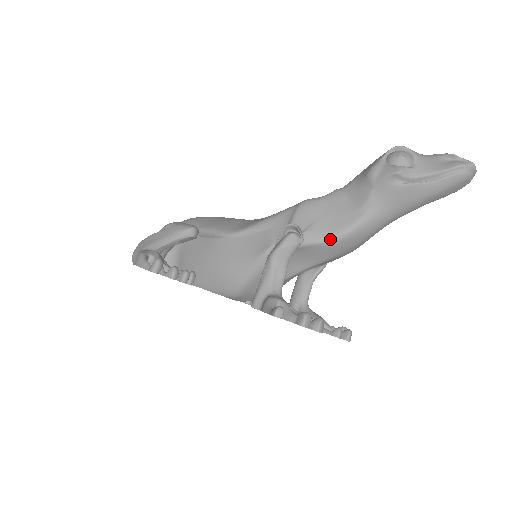
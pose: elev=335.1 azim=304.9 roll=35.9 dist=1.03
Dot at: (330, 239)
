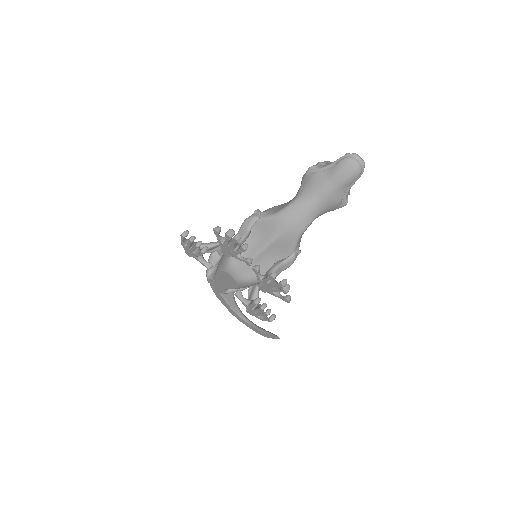
Dot at: (275, 214)
